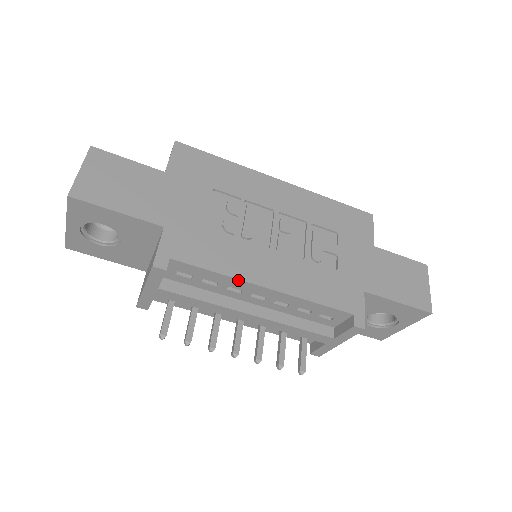
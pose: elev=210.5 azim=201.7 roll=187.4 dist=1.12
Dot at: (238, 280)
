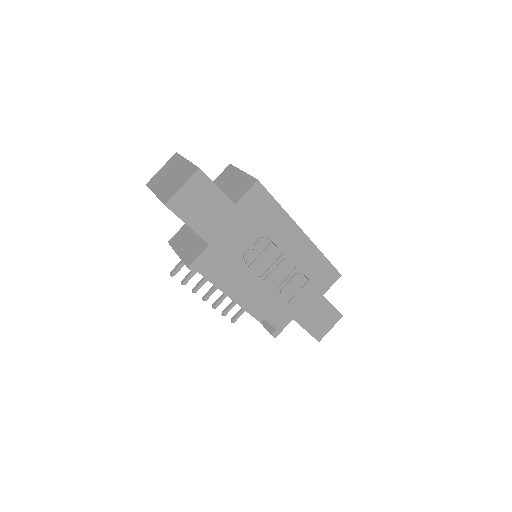
Dot at: (229, 290)
